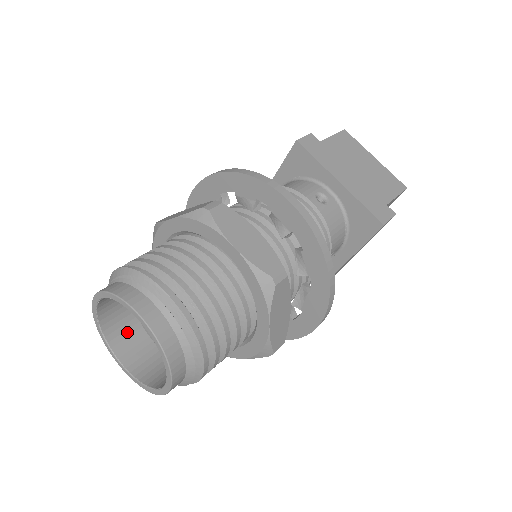
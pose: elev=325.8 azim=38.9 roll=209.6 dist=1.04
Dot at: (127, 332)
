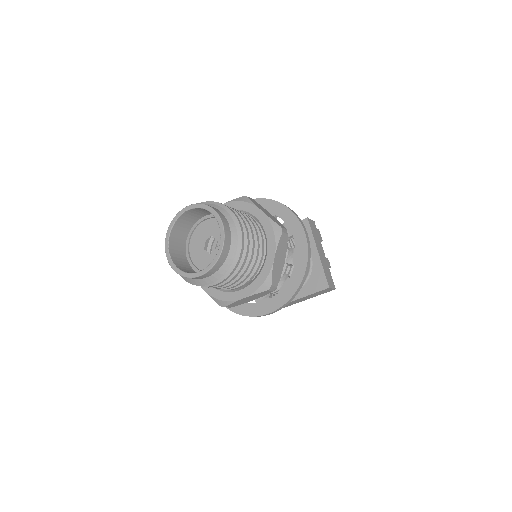
Dot at: occluded
